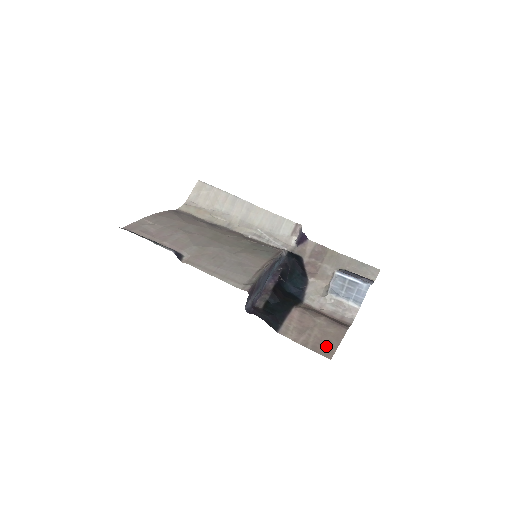
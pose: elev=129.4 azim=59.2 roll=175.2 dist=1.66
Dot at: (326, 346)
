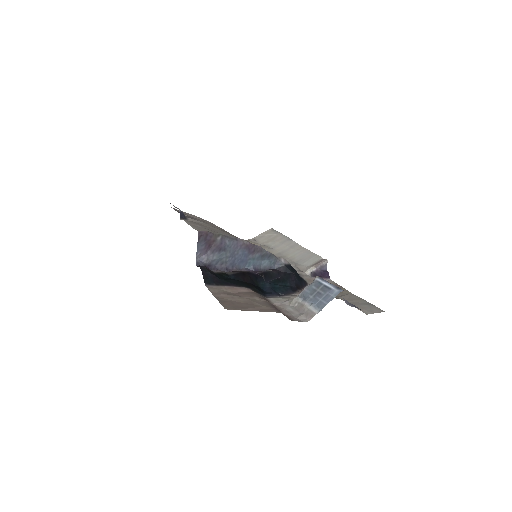
Dot at: (236, 305)
